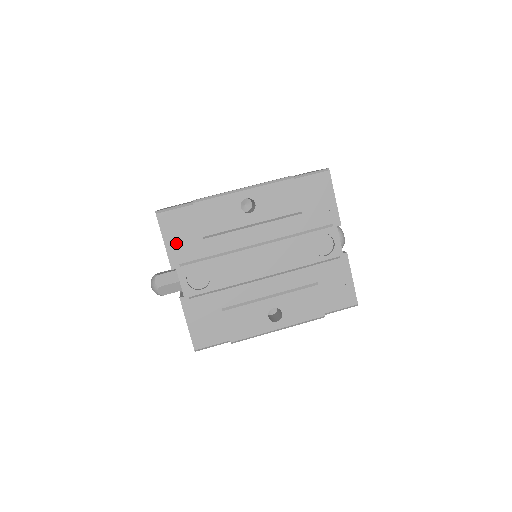
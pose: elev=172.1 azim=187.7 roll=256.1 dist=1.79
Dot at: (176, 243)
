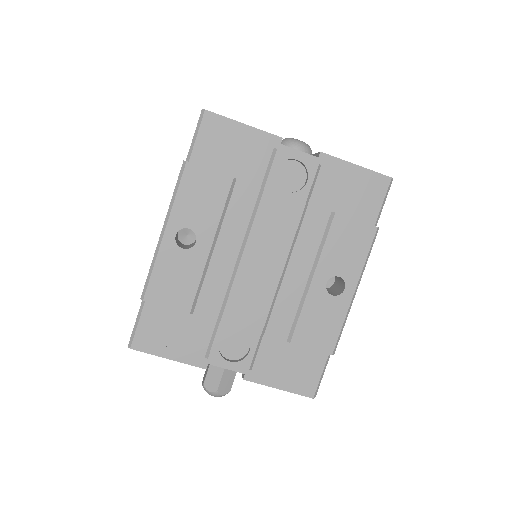
Dot at: (178, 346)
